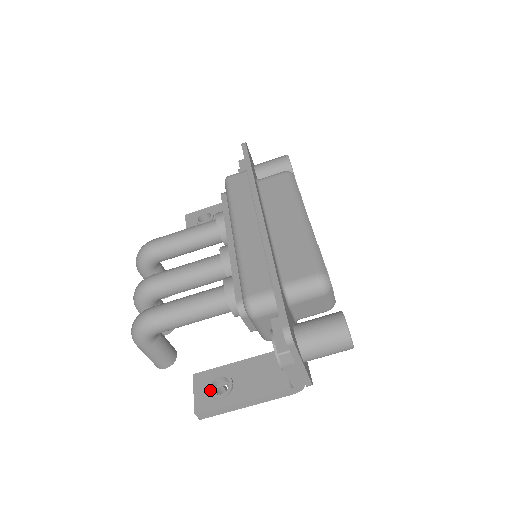
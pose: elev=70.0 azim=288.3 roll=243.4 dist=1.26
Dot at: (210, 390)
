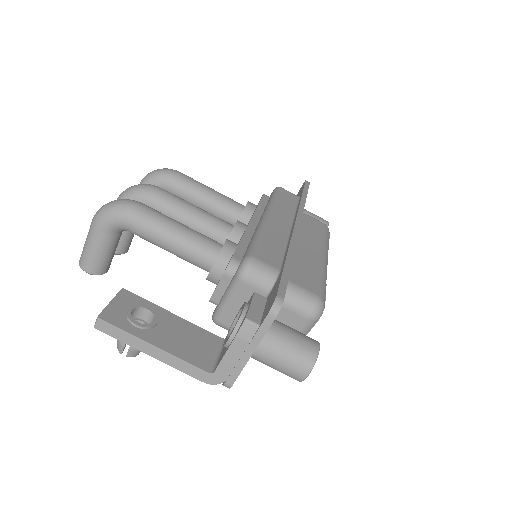
Dot at: (131, 311)
